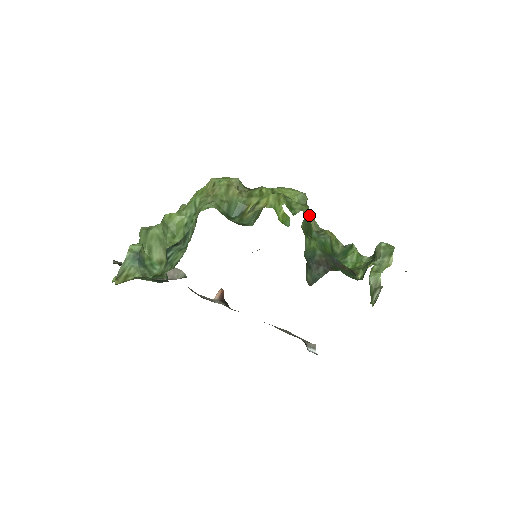
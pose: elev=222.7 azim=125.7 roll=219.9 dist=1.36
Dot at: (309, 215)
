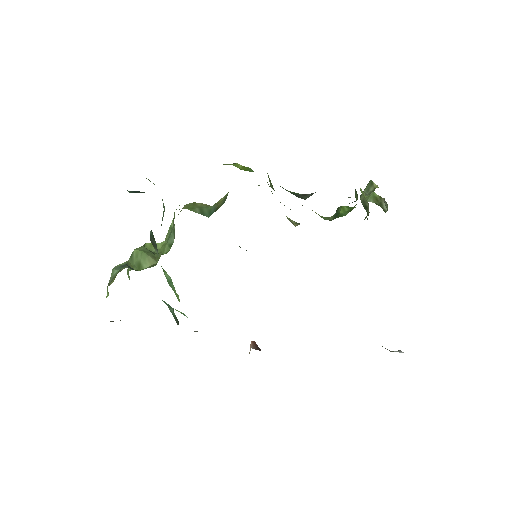
Dot at: occluded
